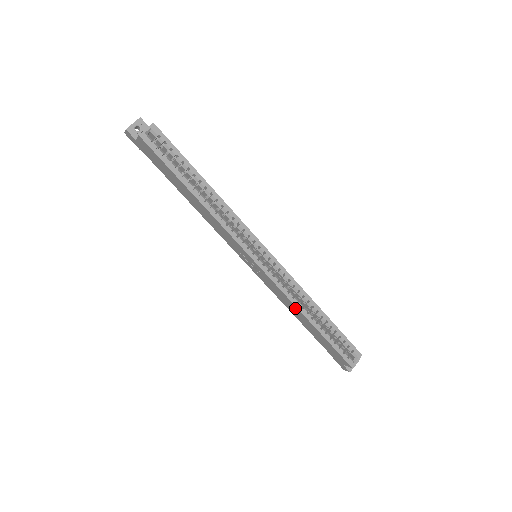
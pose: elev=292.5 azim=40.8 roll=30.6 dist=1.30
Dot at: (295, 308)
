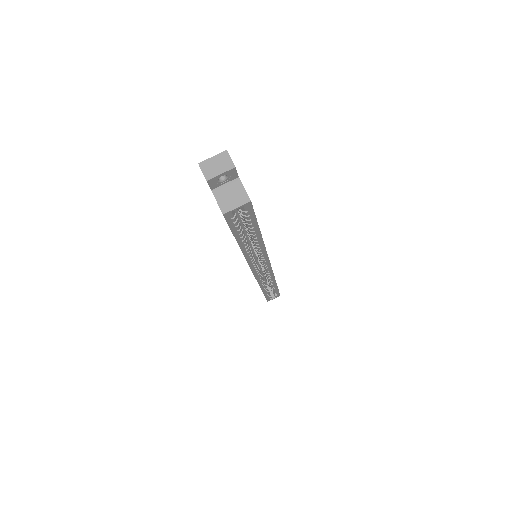
Dot at: occluded
